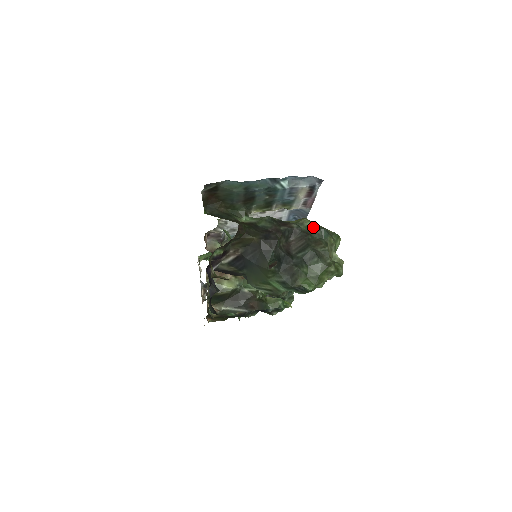
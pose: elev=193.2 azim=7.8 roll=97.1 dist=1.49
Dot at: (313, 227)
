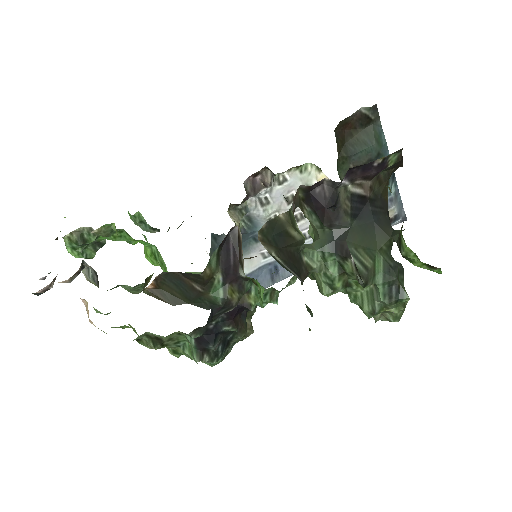
Dot at: occluded
